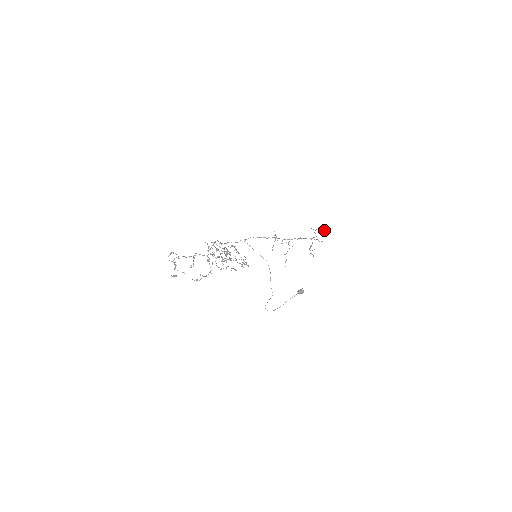
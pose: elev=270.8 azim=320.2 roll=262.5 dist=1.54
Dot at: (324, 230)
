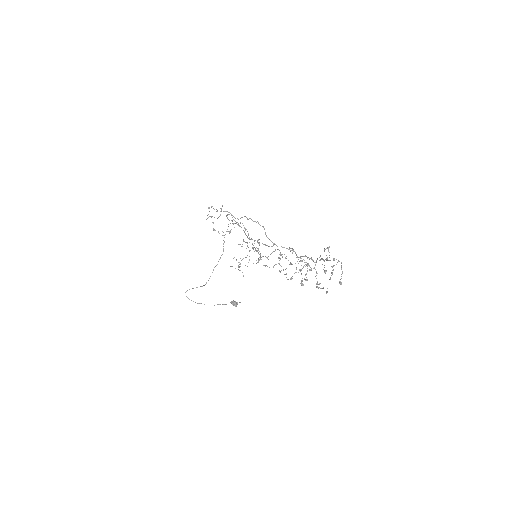
Dot at: occluded
